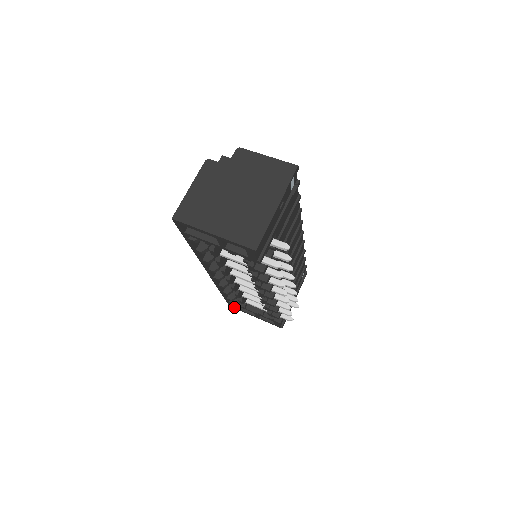
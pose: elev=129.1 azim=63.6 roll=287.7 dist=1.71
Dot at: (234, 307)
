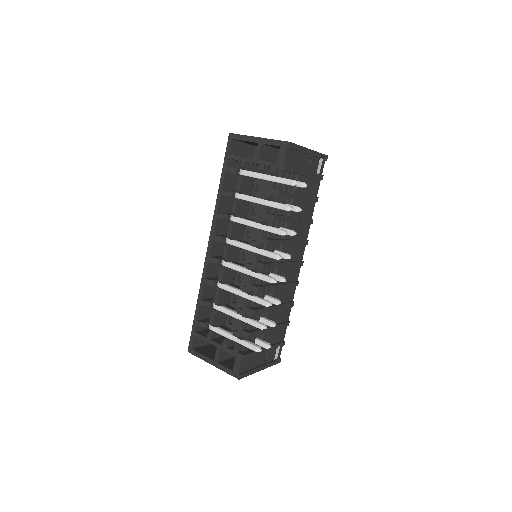
Dot at: (193, 350)
